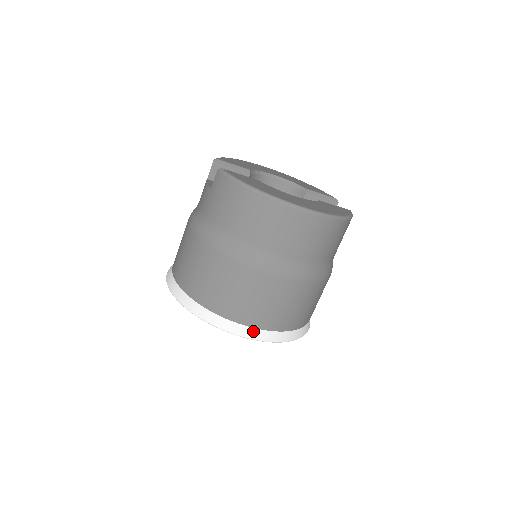
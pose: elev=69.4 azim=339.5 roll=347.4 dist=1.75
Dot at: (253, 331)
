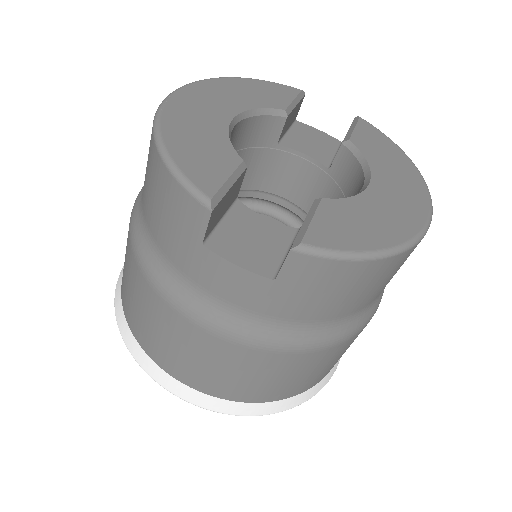
Dot at: occluded
